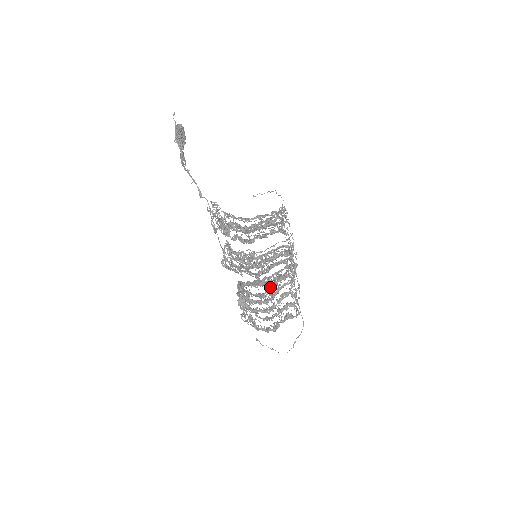
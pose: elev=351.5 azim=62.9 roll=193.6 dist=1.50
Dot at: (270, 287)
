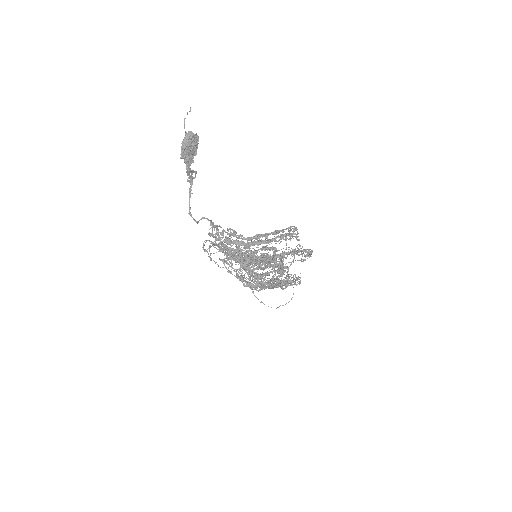
Dot at: (267, 273)
